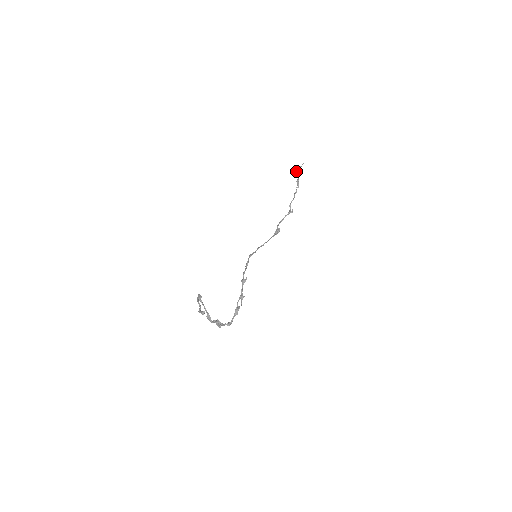
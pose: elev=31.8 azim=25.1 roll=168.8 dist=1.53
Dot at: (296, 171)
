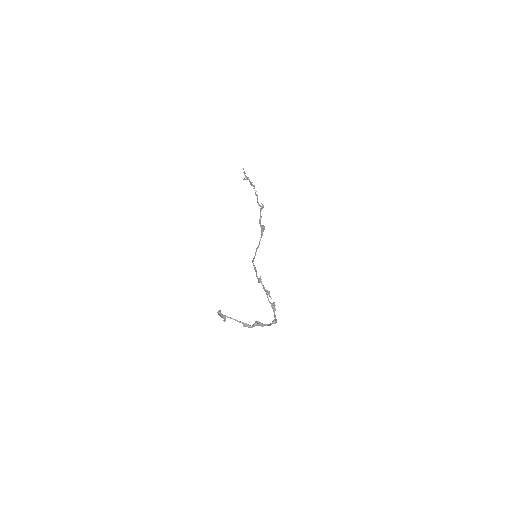
Dot at: (244, 179)
